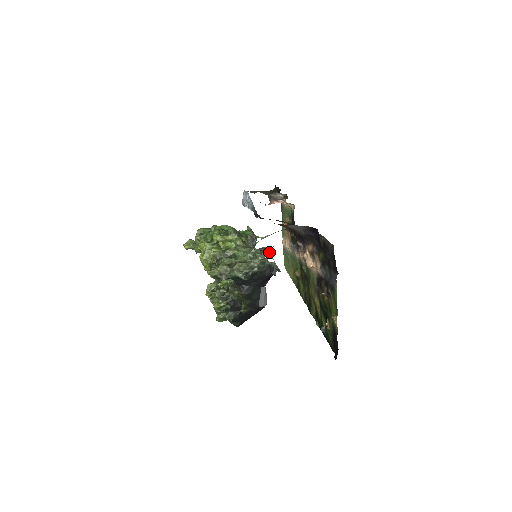
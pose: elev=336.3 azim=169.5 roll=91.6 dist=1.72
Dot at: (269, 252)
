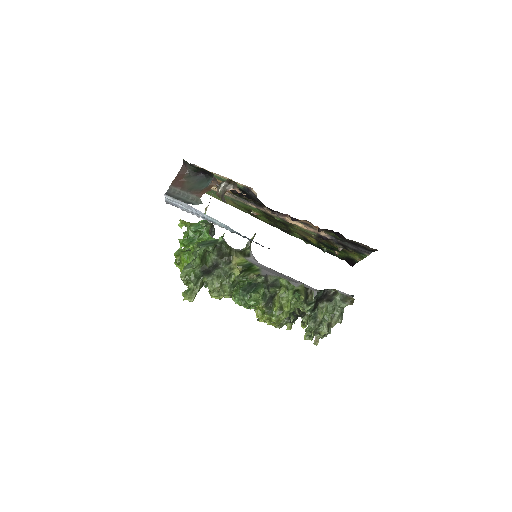
Dot at: (340, 292)
